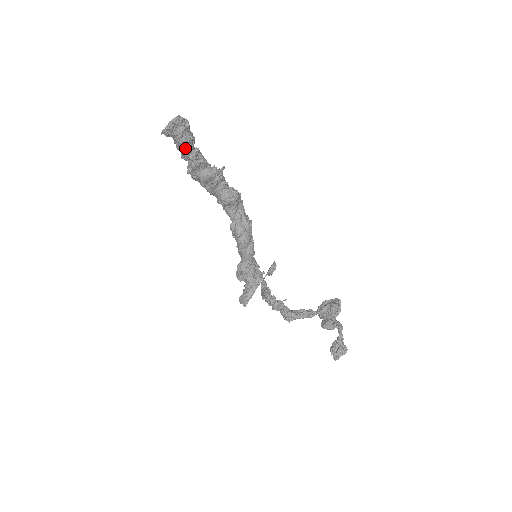
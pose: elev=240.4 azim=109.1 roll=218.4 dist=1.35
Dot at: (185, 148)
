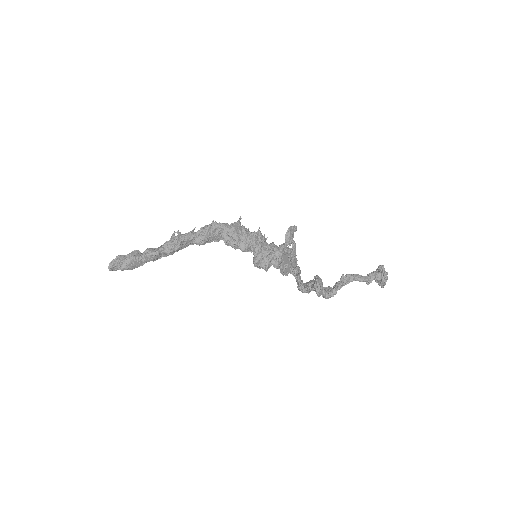
Dot at: (134, 267)
